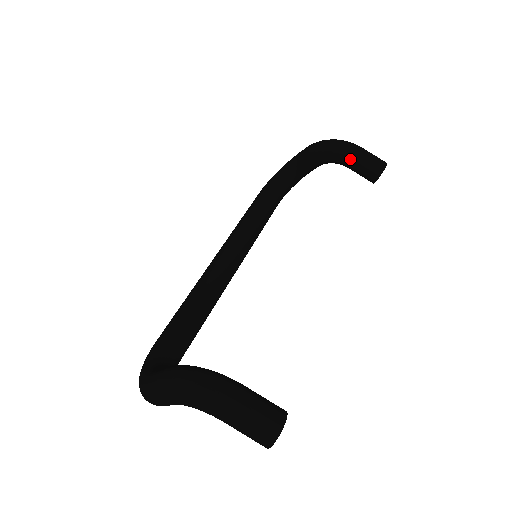
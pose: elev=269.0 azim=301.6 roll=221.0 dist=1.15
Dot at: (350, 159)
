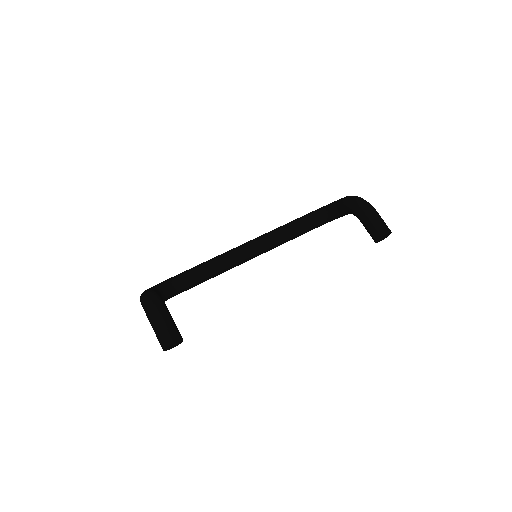
Dot at: (362, 218)
